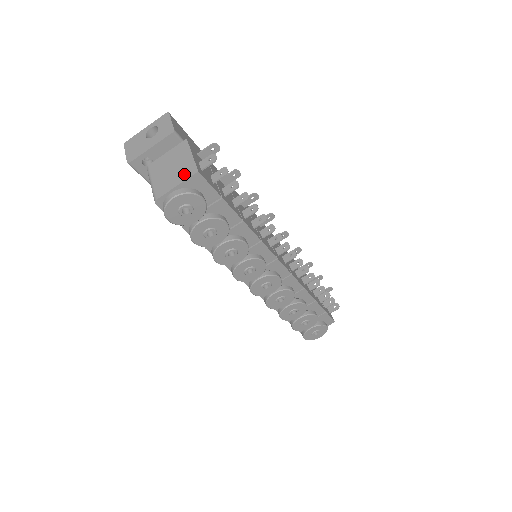
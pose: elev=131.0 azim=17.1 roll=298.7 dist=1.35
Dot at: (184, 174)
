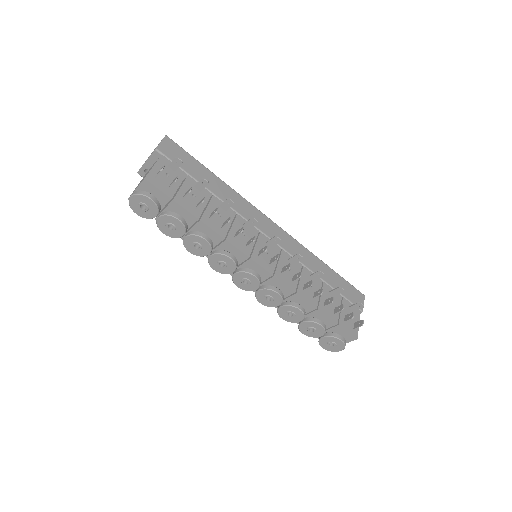
Dot at: (142, 180)
